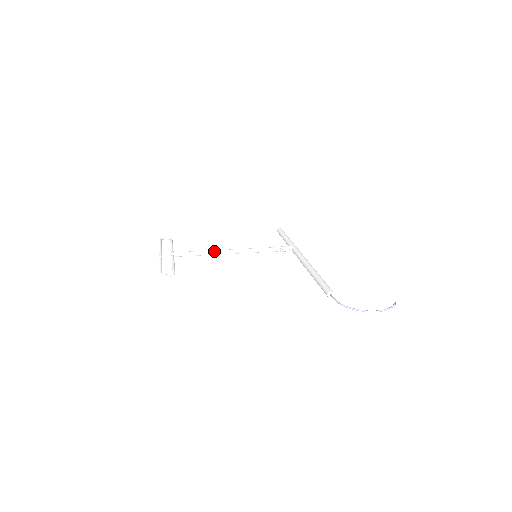
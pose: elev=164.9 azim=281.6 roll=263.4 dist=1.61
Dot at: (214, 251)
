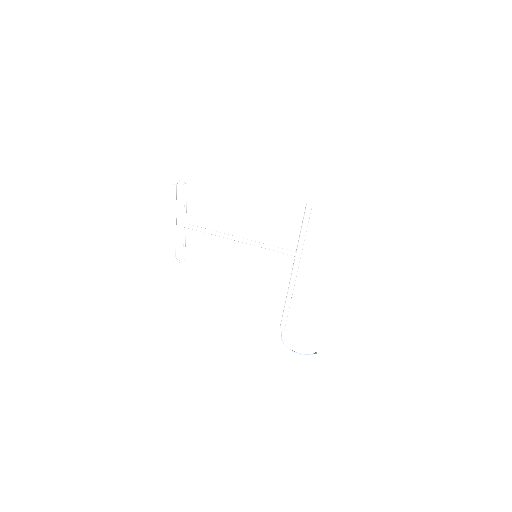
Dot at: occluded
